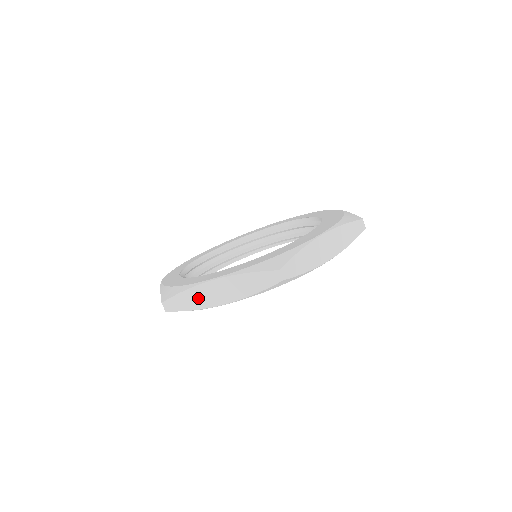
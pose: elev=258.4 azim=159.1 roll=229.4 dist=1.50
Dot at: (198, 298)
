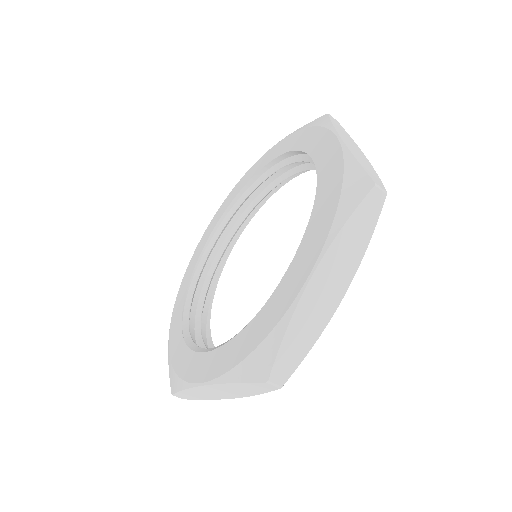
Dot at: (202, 394)
